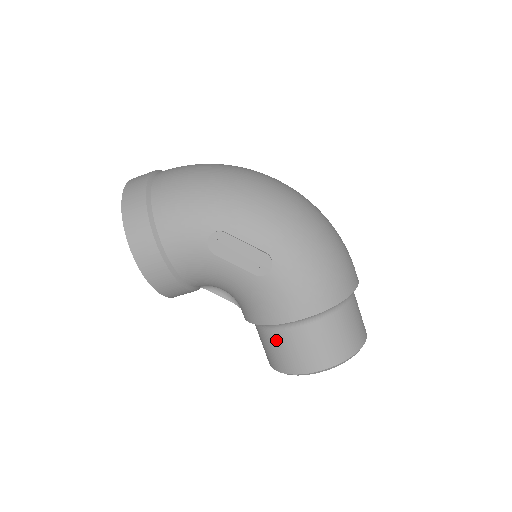
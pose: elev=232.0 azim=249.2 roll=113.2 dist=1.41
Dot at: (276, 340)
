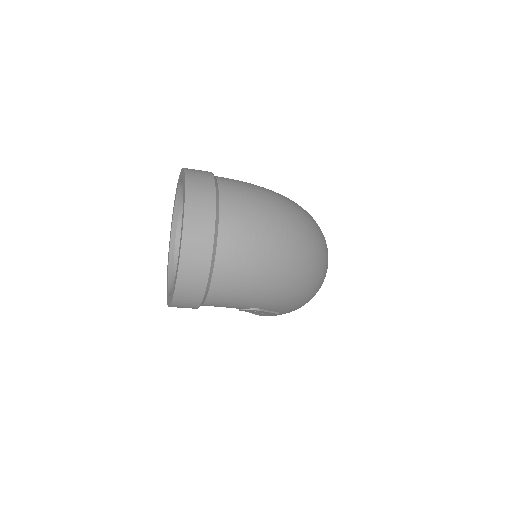
Dot at: occluded
